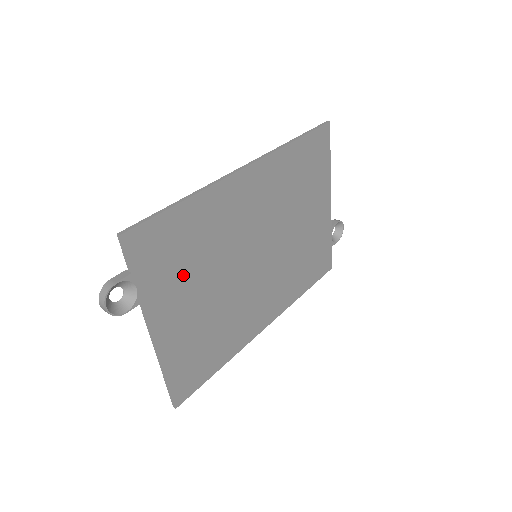
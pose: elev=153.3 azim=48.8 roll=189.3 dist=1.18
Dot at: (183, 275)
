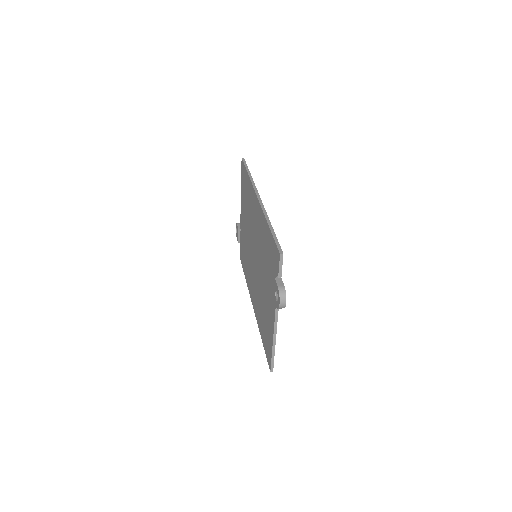
Dot at: occluded
